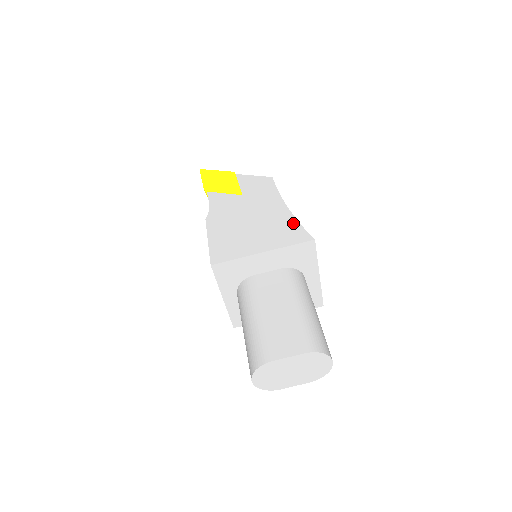
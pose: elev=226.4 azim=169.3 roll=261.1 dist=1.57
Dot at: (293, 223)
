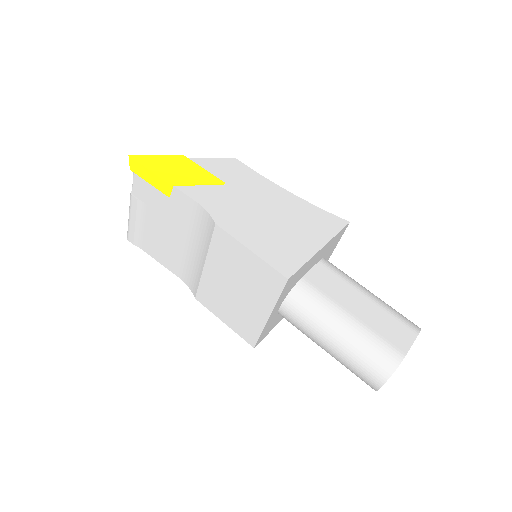
Dot at: (314, 209)
